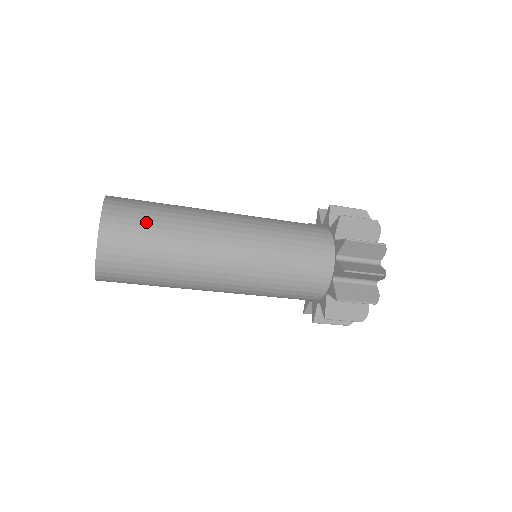
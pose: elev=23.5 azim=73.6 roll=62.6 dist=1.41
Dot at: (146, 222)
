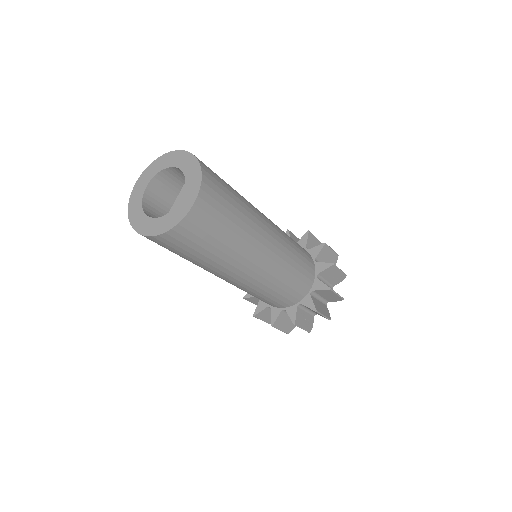
Dot at: (223, 180)
